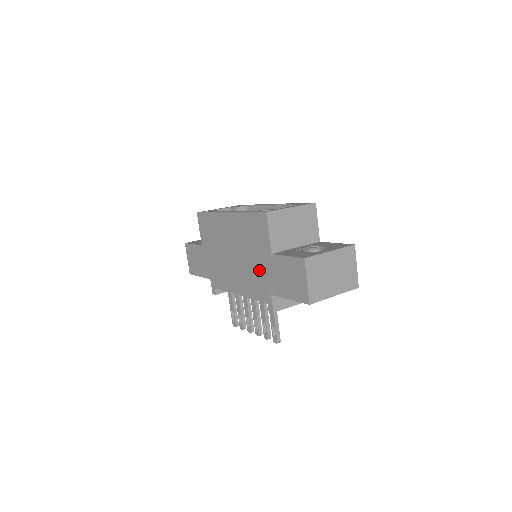
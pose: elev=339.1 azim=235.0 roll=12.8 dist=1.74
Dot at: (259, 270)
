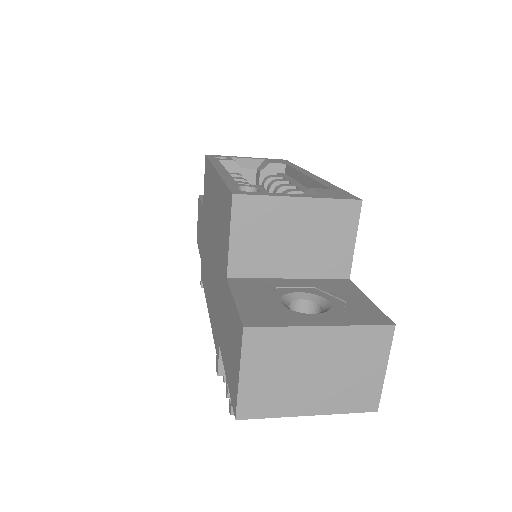
Dot at: (218, 292)
